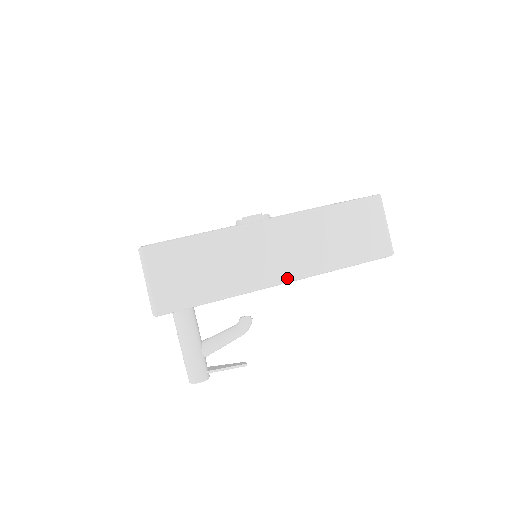
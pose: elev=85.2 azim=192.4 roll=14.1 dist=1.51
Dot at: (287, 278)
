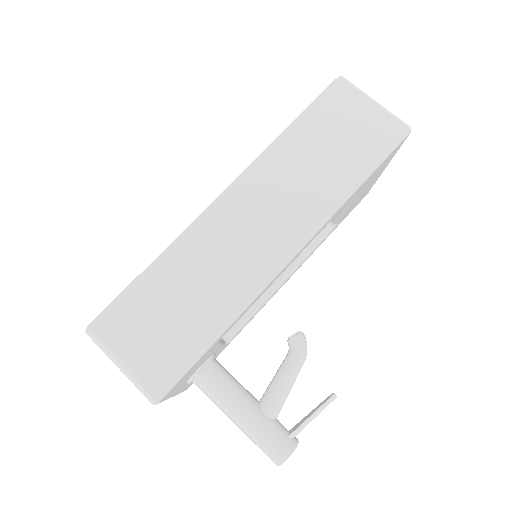
Dot at: (294, 245)
